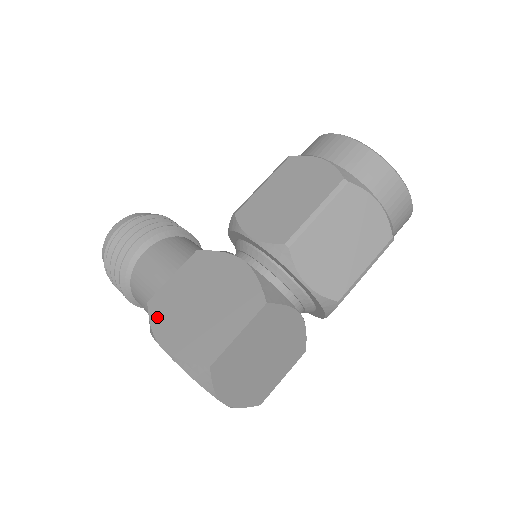
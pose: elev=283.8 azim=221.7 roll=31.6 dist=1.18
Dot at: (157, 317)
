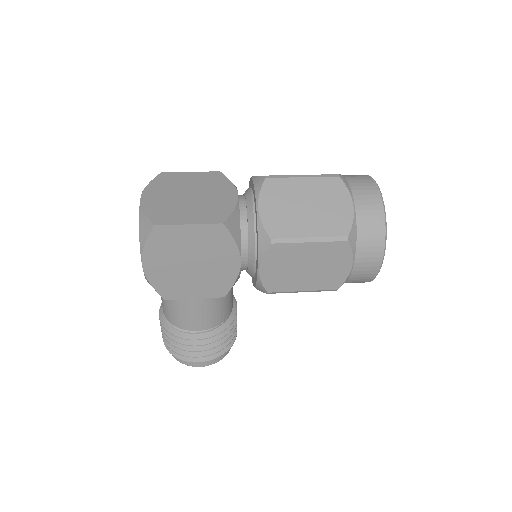
Dot at: occluded
